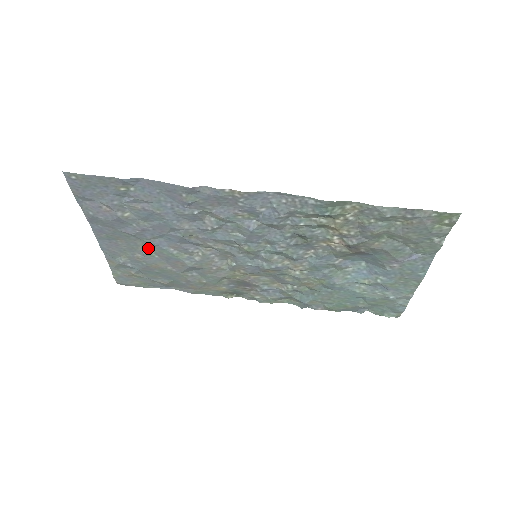
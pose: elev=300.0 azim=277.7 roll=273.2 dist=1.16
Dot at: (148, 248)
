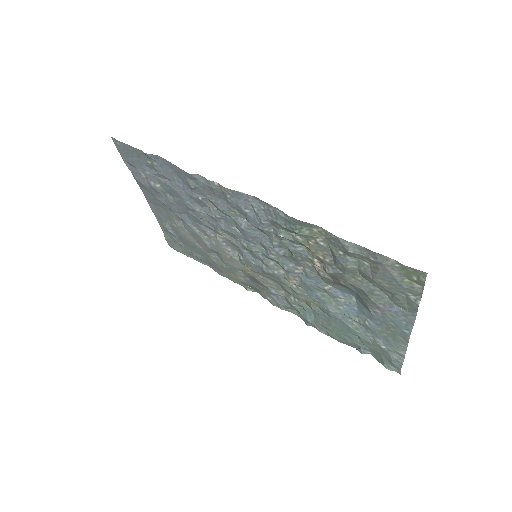
Dot at: (180, 221)
